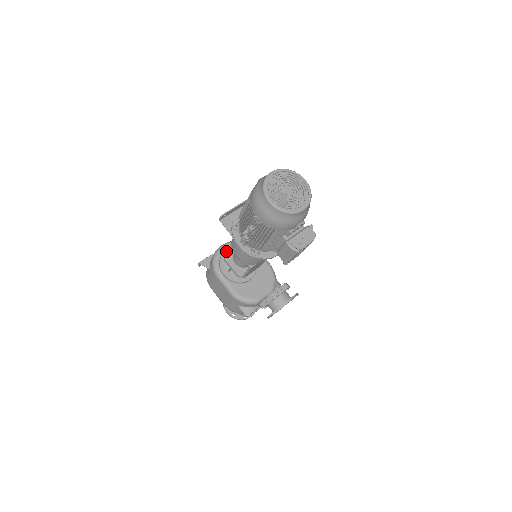
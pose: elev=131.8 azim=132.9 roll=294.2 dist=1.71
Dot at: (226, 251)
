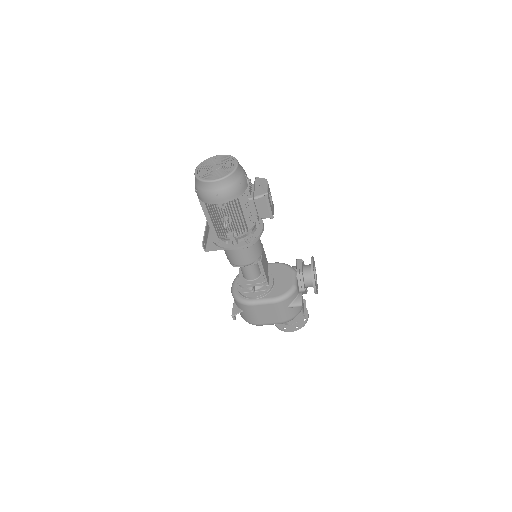
Dot at: (238, 286)
